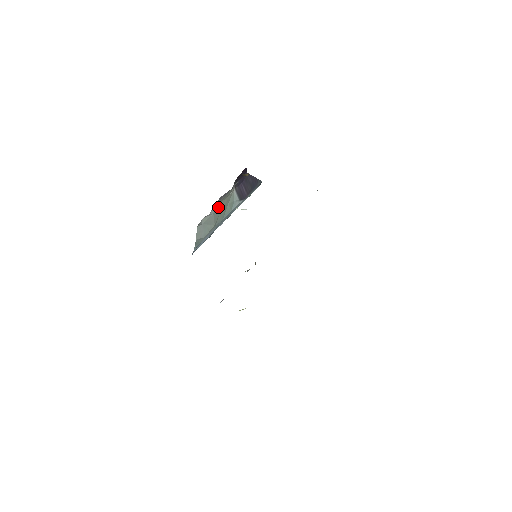
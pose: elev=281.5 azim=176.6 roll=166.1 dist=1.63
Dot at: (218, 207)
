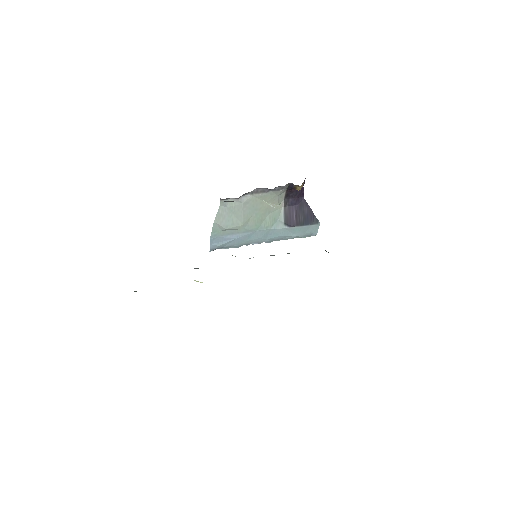
Dot at: (252, 202)
